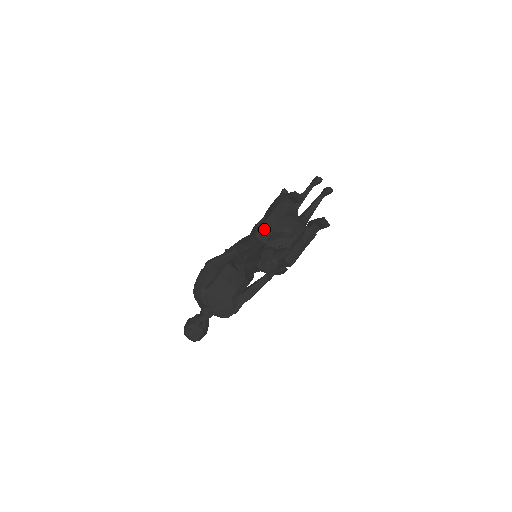
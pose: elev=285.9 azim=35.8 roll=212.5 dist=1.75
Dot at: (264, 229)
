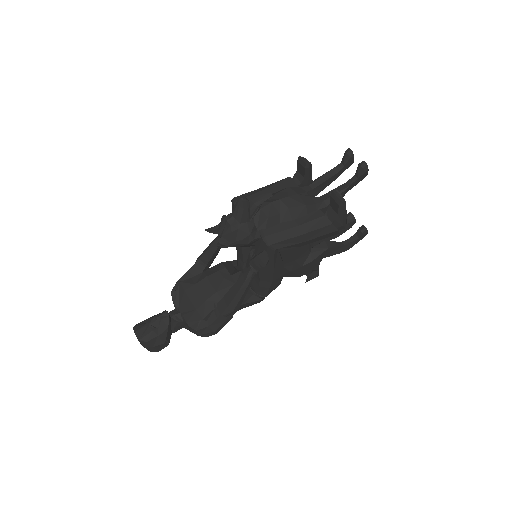
Dot at: (246, 195)
